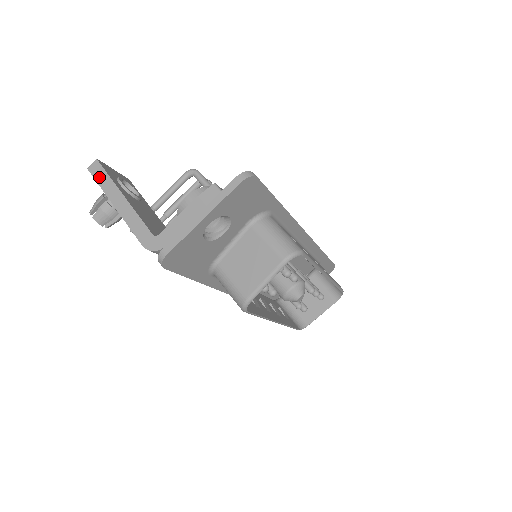
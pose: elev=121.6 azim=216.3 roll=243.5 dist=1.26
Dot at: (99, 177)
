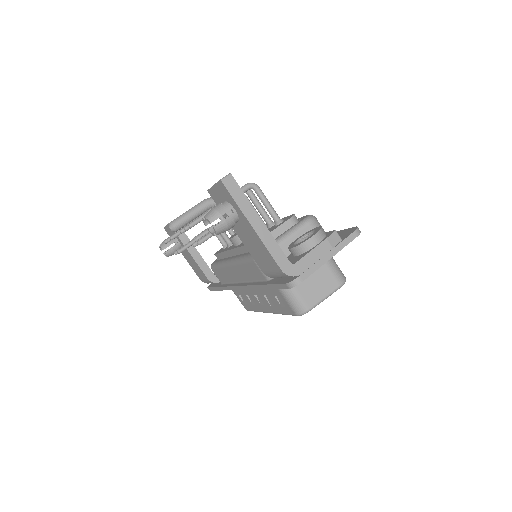
Dot at: (235, 194)
